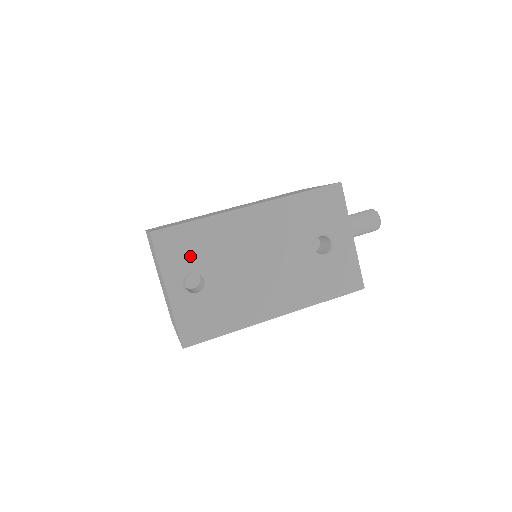
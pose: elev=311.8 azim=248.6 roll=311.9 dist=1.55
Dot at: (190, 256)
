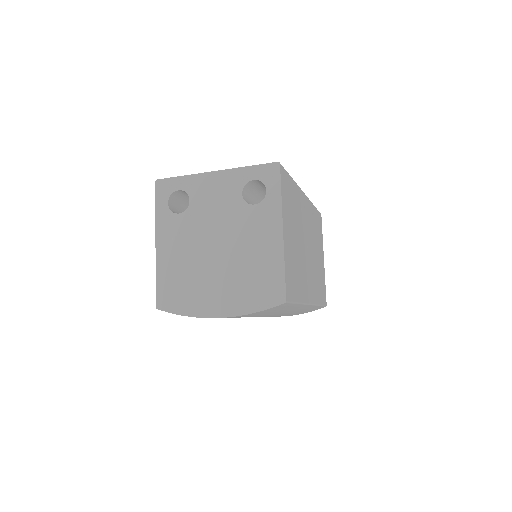
Dot at: occluded
